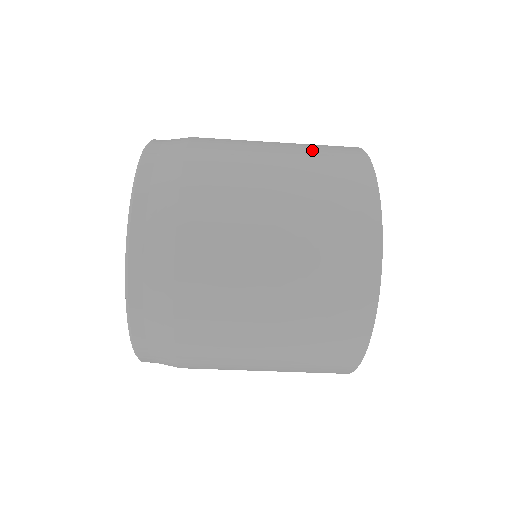
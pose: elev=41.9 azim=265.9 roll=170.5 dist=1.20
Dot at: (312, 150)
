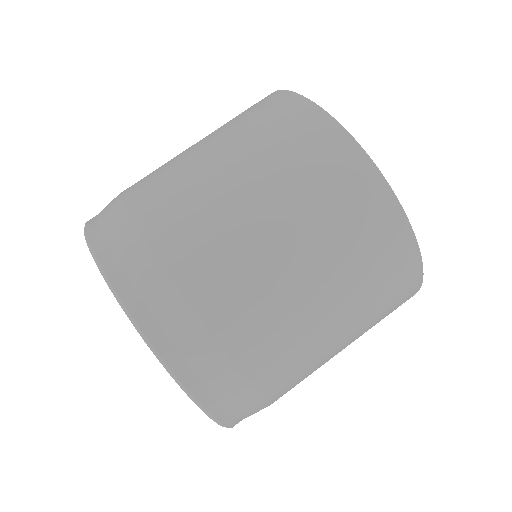
Dot at: occluded
